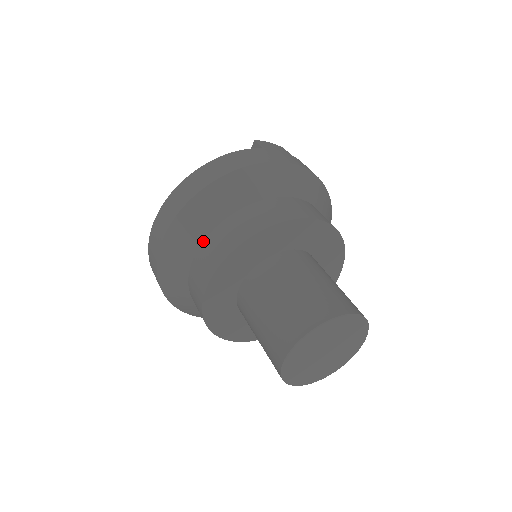
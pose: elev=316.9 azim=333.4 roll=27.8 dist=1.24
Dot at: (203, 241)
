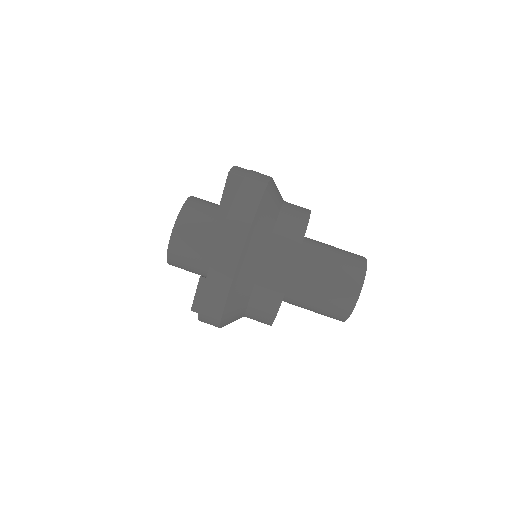
Dot at: (259, 271)
